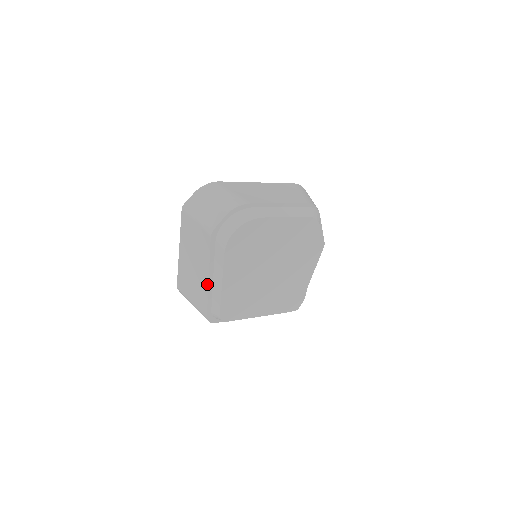
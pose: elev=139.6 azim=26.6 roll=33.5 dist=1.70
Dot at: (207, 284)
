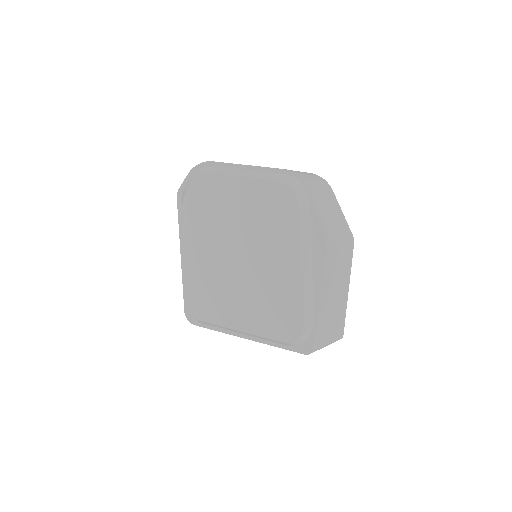
Dot at: (182, 262)
